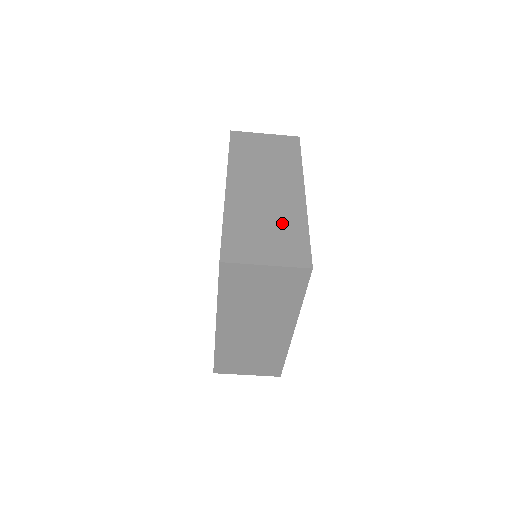
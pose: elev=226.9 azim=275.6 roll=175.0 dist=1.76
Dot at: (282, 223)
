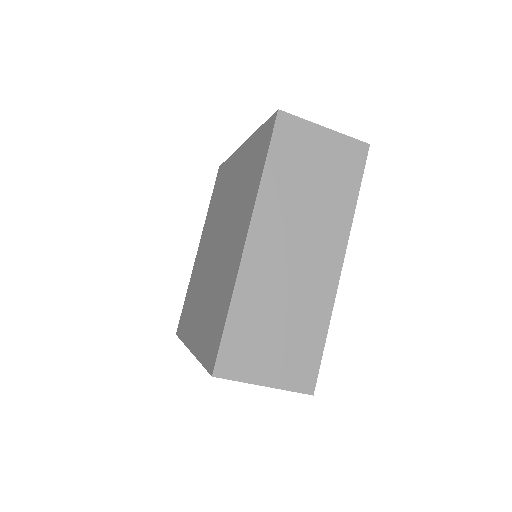
Dot at: occluded
